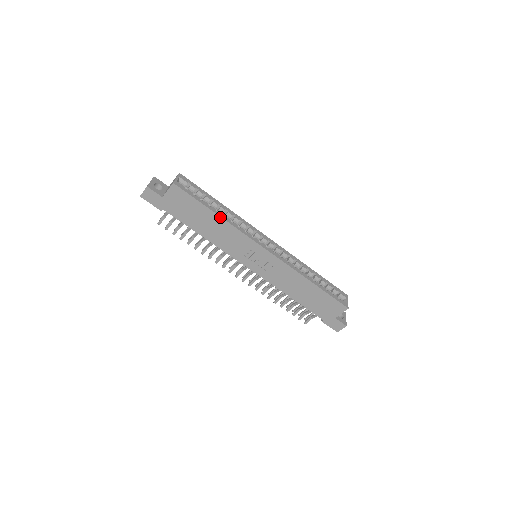
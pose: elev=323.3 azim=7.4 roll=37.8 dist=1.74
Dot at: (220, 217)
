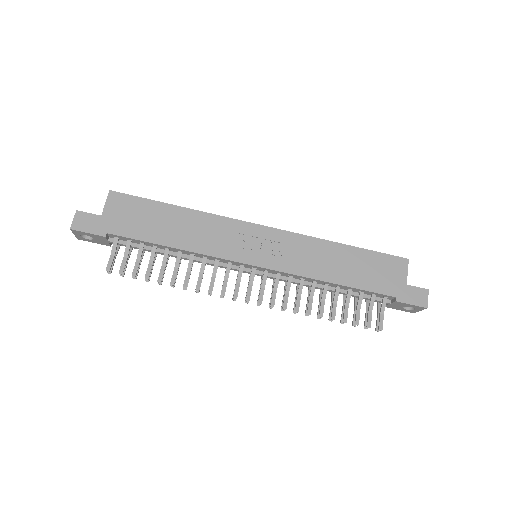
Dot at: (185, 208)
